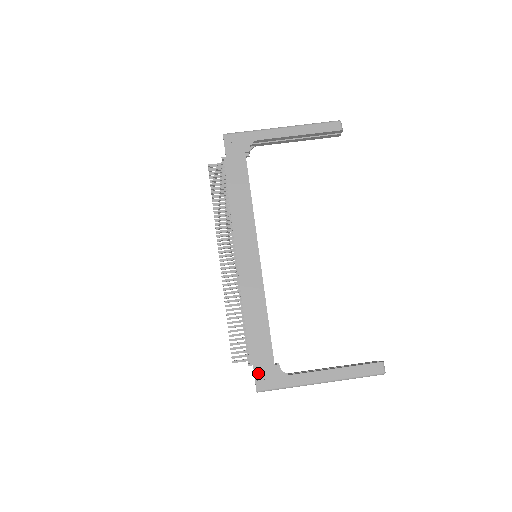
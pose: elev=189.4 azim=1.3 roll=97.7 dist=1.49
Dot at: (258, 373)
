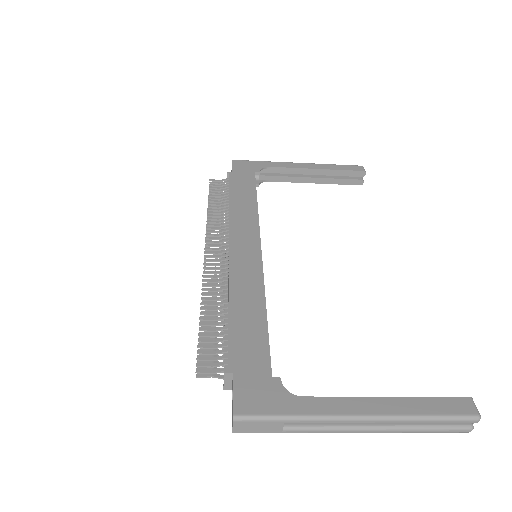
Dot at: (240, 386)
